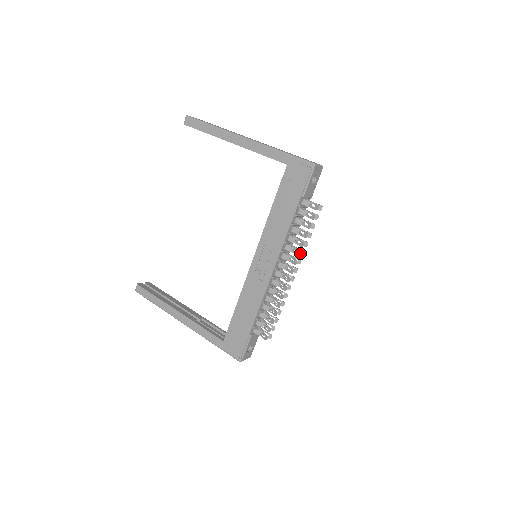
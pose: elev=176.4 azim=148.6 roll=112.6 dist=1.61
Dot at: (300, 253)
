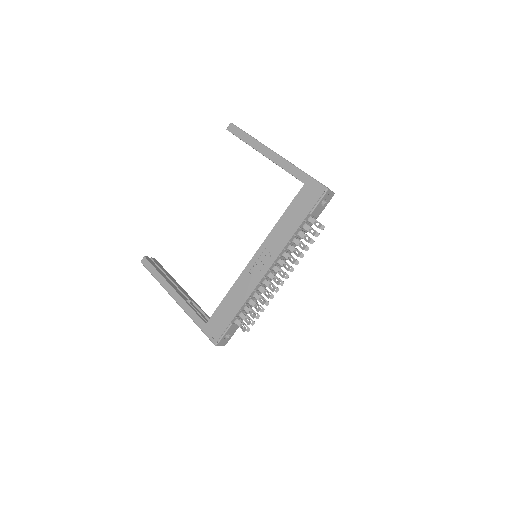
Dot at: occluded
